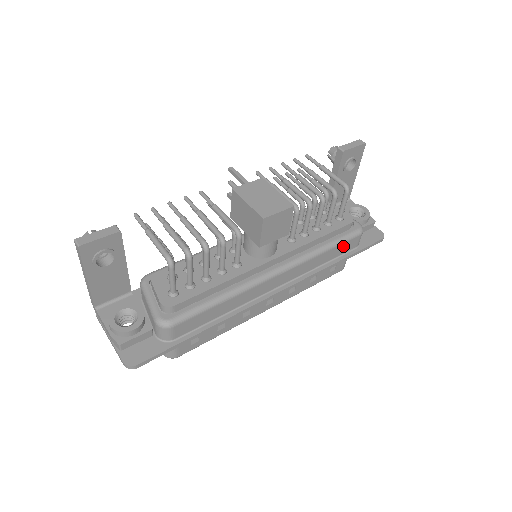
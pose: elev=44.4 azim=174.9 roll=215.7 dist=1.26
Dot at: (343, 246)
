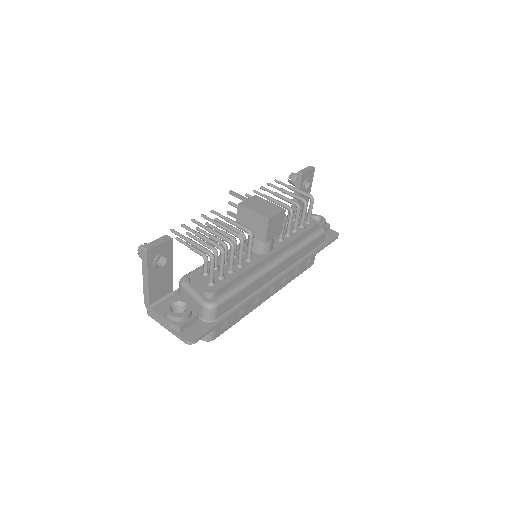
Dot at: (315, 242)
